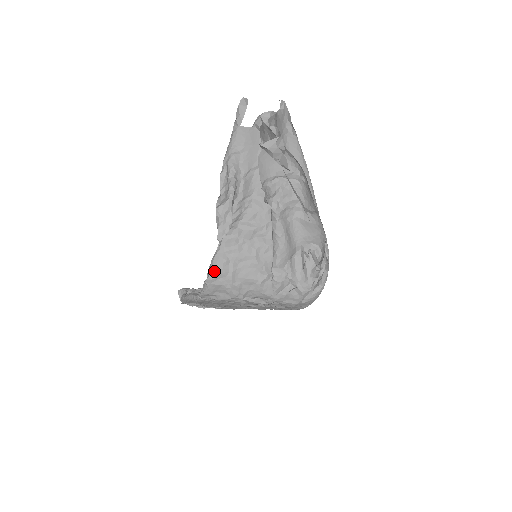
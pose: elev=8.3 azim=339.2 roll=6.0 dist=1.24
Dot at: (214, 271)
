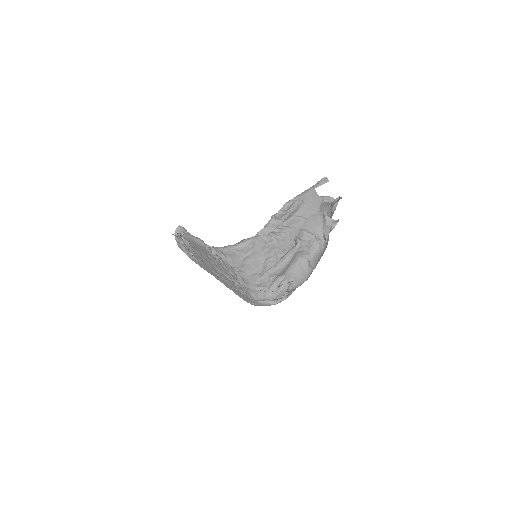
Dot at: (242, 246)
